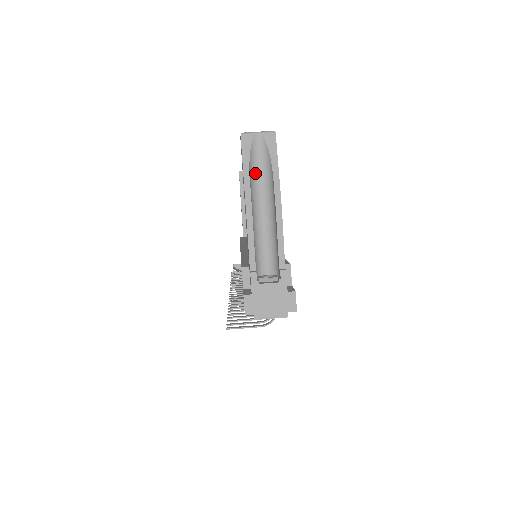
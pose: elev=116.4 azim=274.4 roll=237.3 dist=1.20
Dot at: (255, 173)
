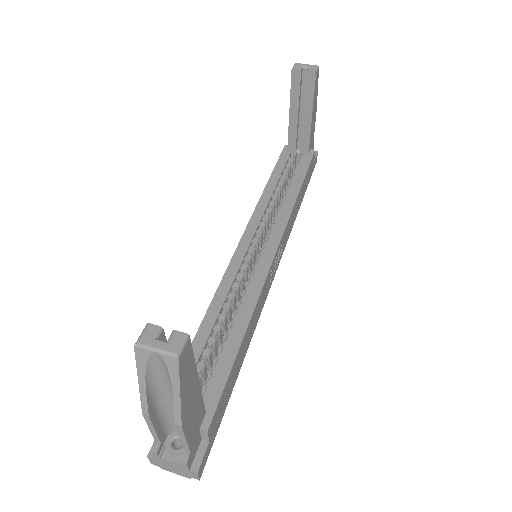
Dot at: (157, 378)
